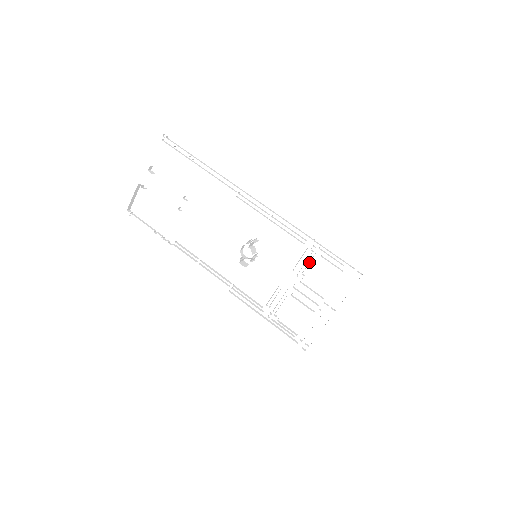
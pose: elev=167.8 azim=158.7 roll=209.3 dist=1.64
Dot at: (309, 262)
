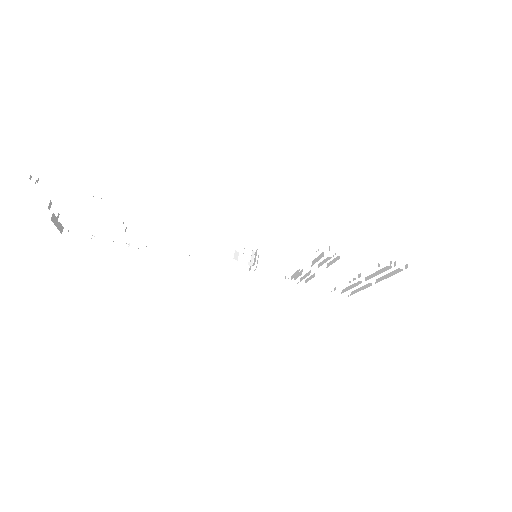
Dot at: occluded
